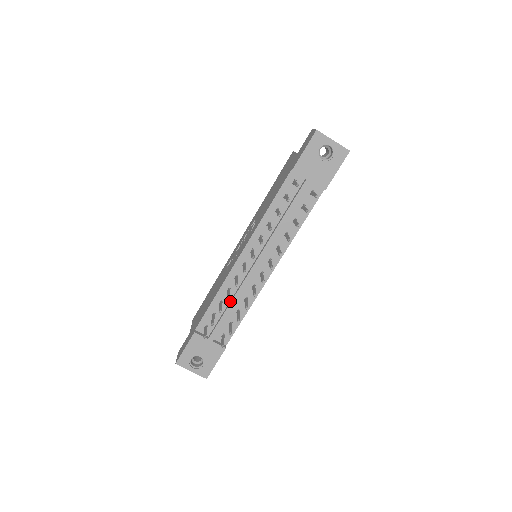
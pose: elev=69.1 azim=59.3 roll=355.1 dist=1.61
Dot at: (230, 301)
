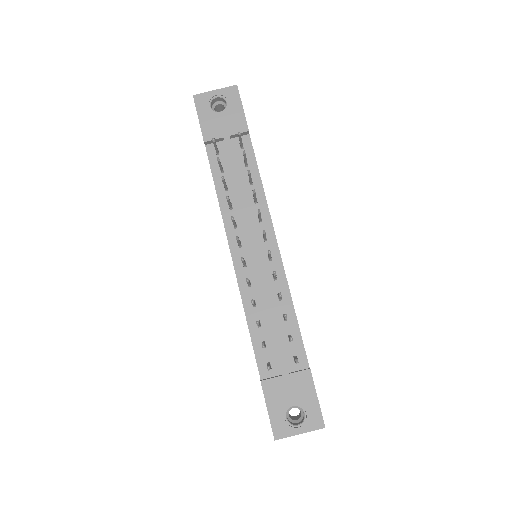
Dot at: (266, 313)
